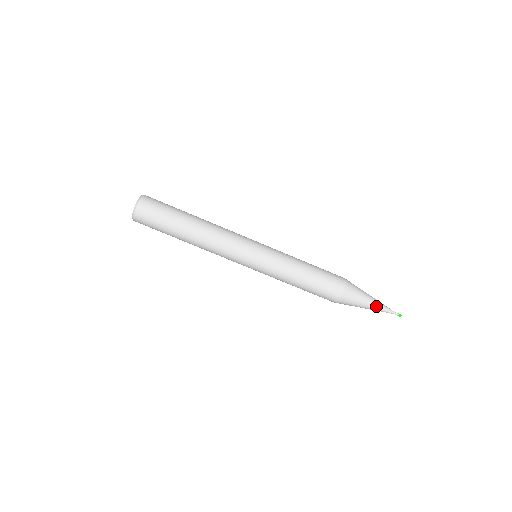
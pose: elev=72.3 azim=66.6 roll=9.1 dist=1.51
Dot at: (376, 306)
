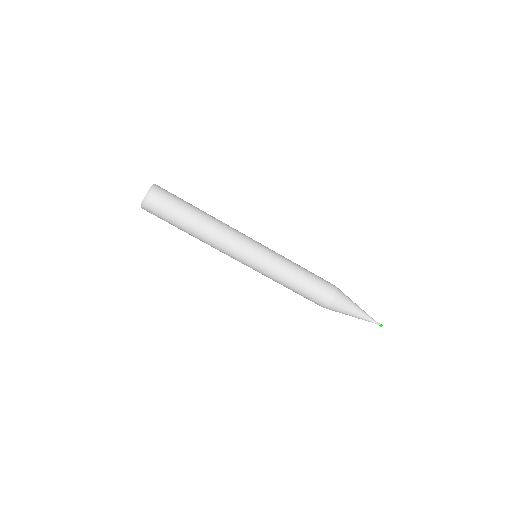
Dot at: (361, 314)
